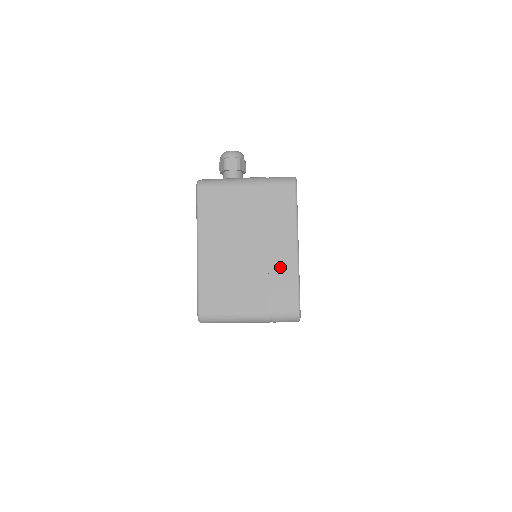
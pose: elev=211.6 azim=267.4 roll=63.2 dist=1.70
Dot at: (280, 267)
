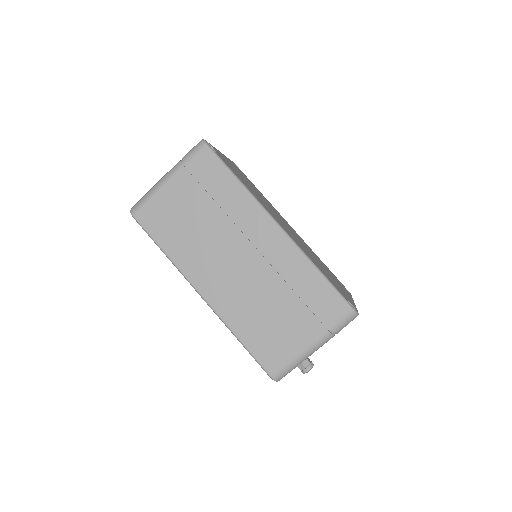
Dot at: occluded
